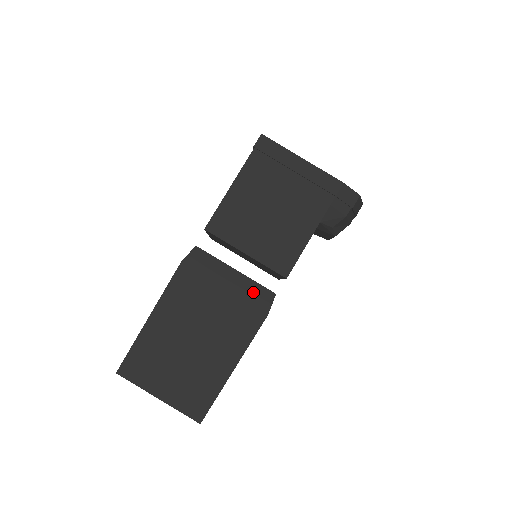
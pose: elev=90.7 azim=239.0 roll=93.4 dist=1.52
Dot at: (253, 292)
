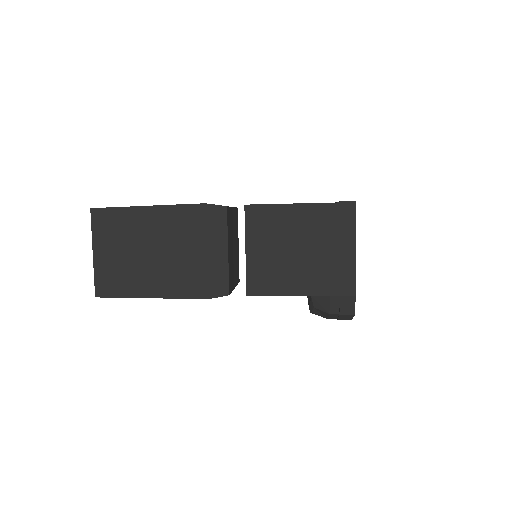
Dot at: (219, 276)
